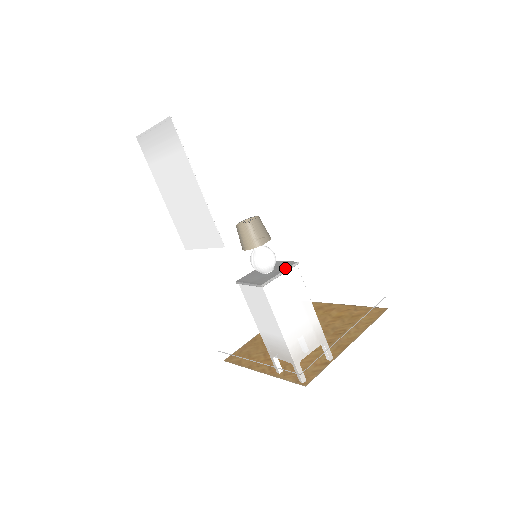
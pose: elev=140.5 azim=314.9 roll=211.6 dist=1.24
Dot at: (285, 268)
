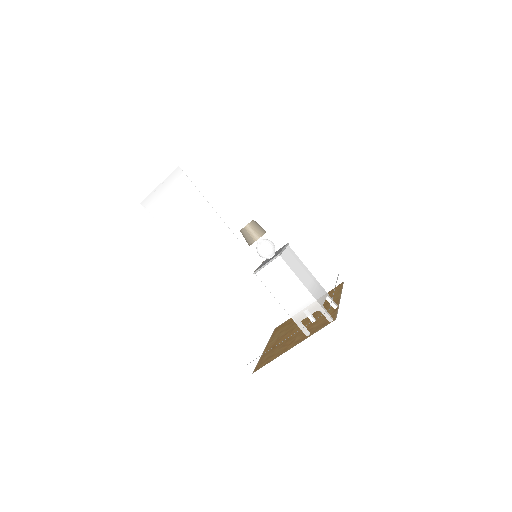
Dot at: (284, 247)
